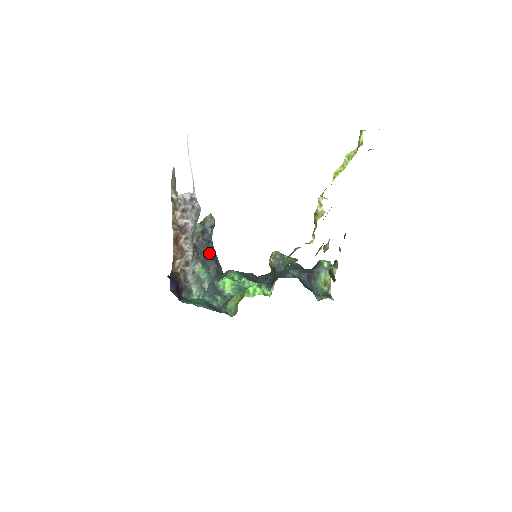
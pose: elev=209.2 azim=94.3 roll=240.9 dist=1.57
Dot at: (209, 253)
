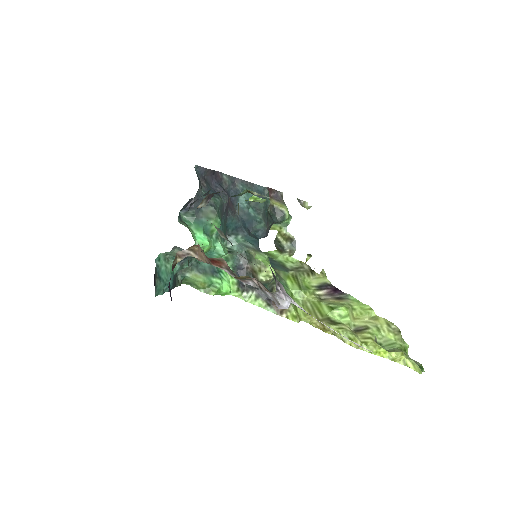
Dot at: occluded
